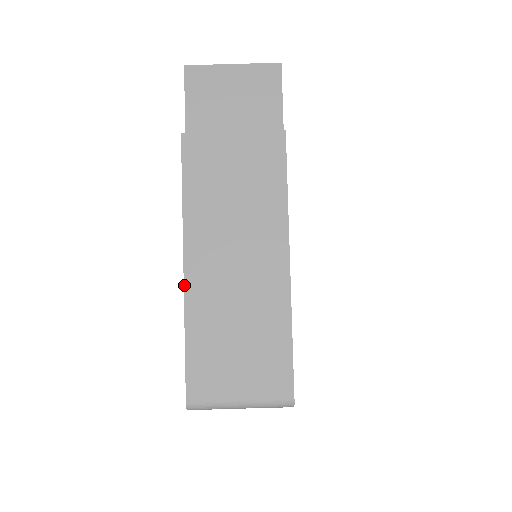
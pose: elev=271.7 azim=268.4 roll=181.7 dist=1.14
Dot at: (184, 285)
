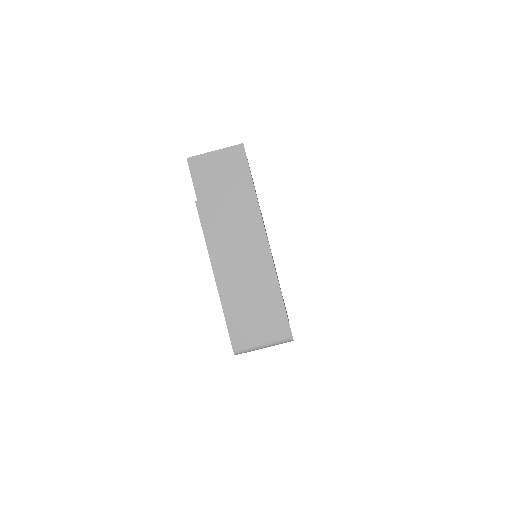
Dot at: (217, 287)
